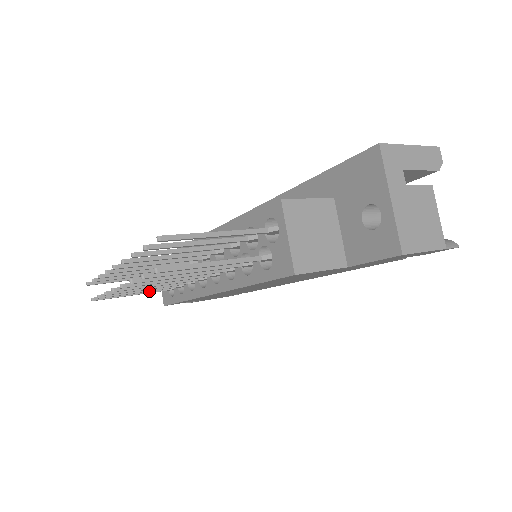
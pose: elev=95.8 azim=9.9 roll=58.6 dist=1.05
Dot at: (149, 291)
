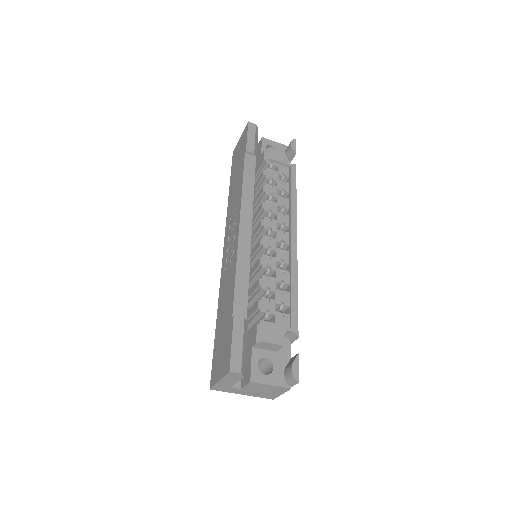
Dot at: occluded
